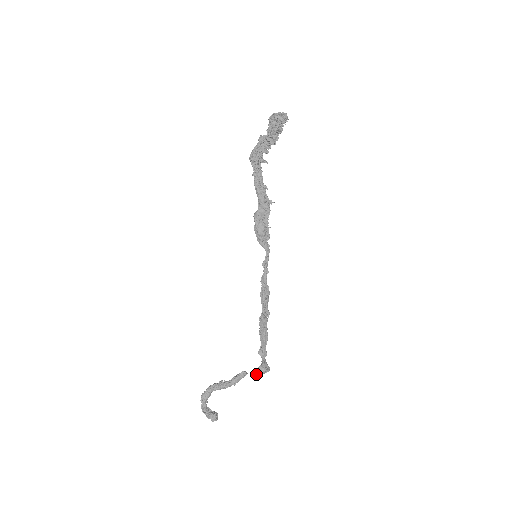
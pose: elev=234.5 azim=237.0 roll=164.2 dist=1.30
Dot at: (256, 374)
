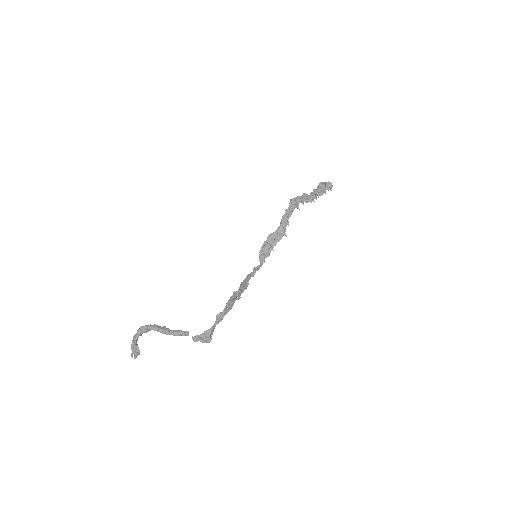
Dot at: (199, 336)
